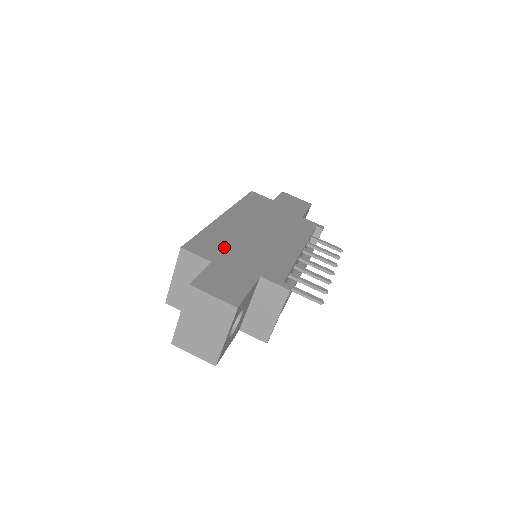
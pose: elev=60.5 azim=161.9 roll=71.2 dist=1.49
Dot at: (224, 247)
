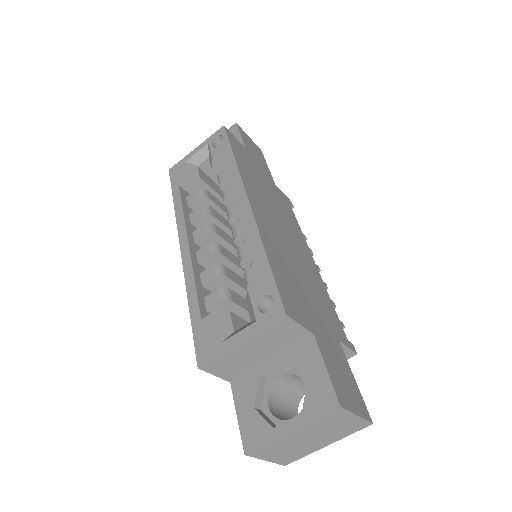
Dot at: (297, 290)
